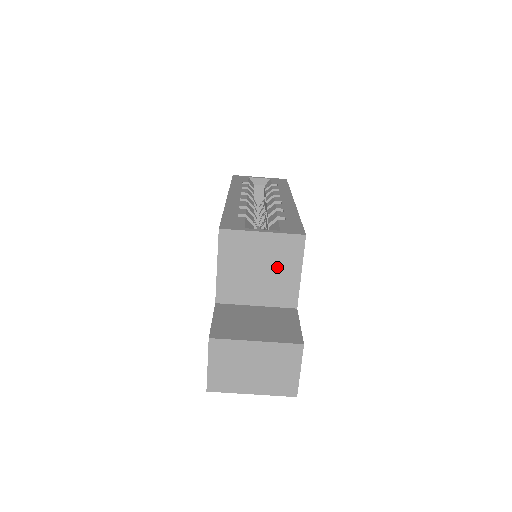
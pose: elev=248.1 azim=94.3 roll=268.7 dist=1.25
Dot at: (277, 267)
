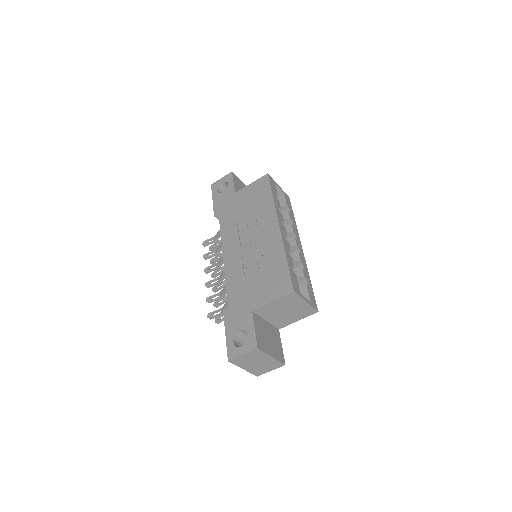
Dot at: (293, 314)
